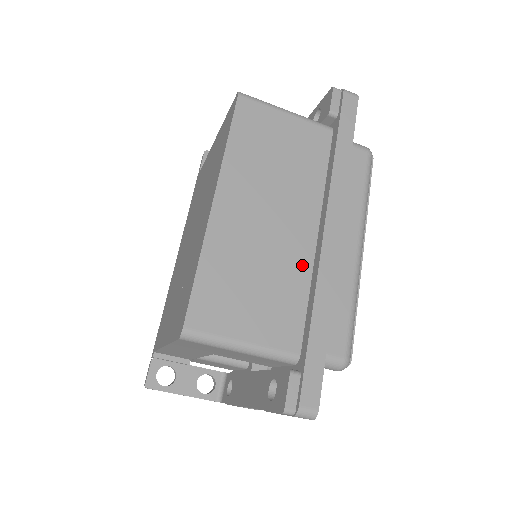
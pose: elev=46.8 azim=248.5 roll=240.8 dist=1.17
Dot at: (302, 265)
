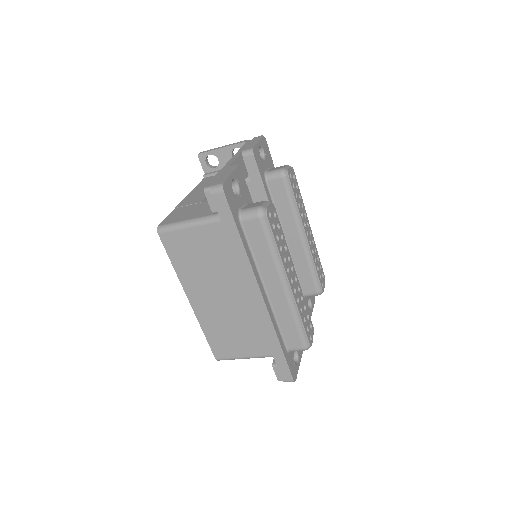
Dot at: (253, 314)
